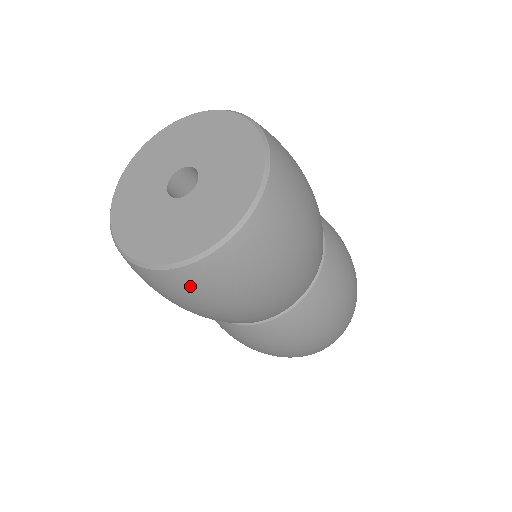
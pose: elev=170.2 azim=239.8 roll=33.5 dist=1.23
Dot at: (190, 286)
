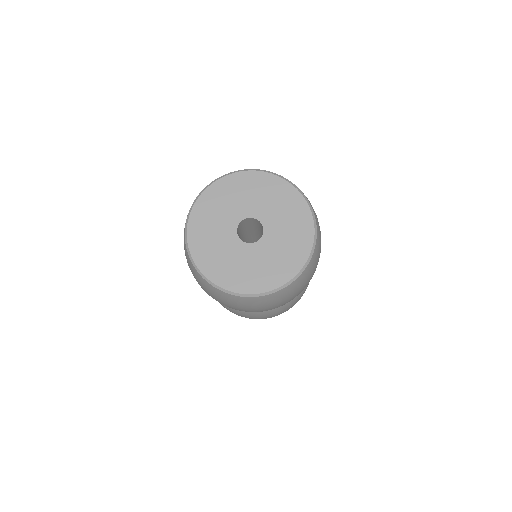
Dot at: (272, 301)
